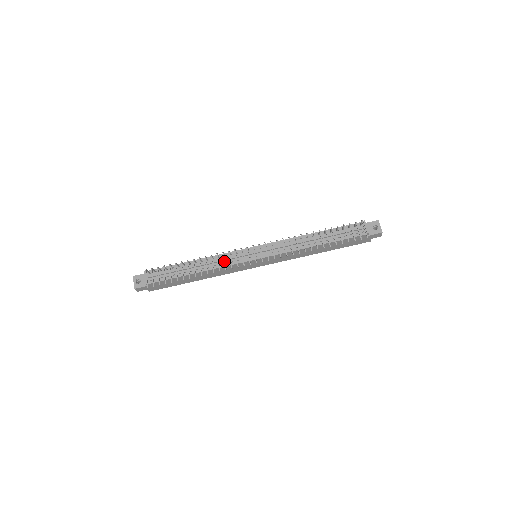
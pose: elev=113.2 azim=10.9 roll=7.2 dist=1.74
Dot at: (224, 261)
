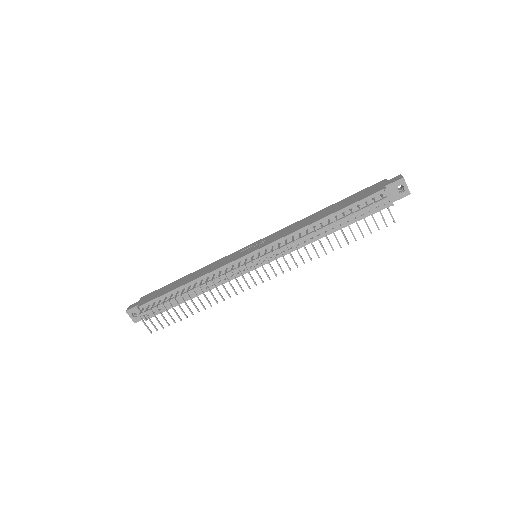
Dot at: occluded
